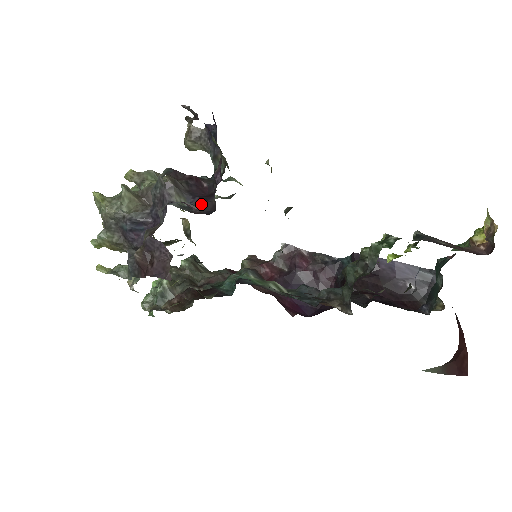
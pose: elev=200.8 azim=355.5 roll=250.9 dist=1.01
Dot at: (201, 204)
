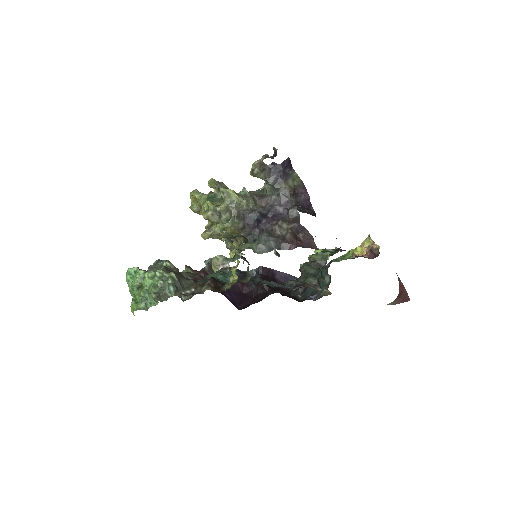
Dot at: (306, 210)
